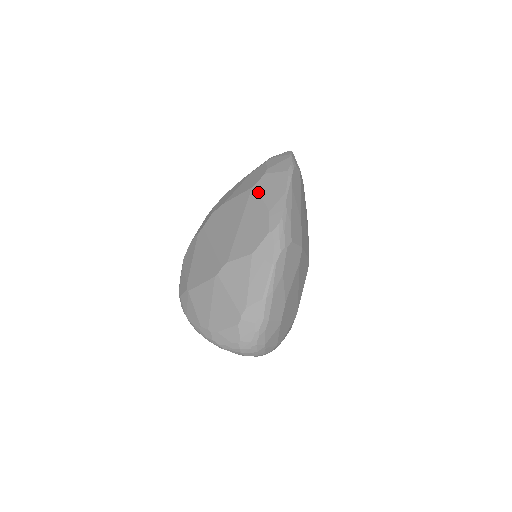
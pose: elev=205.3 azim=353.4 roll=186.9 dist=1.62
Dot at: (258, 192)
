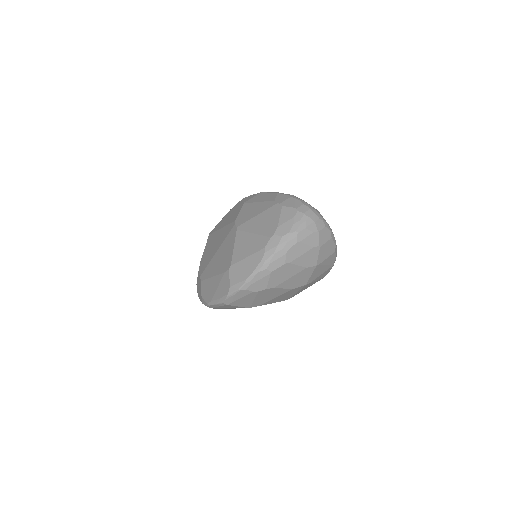
Dot at: (215, 227)
